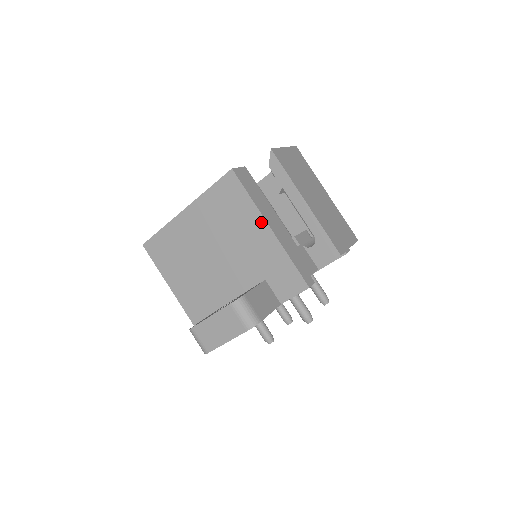
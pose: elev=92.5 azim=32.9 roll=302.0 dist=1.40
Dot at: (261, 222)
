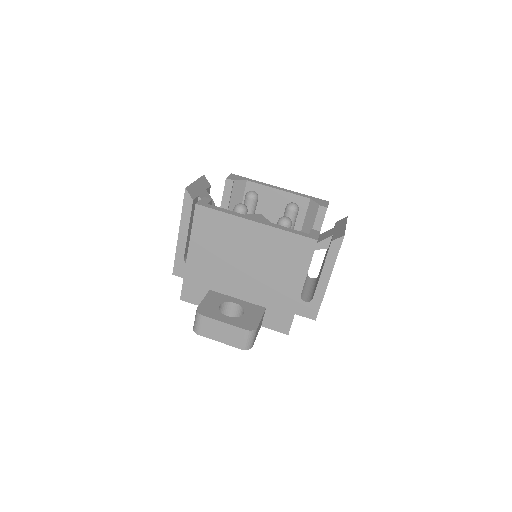
Dot at: (300, 282)
